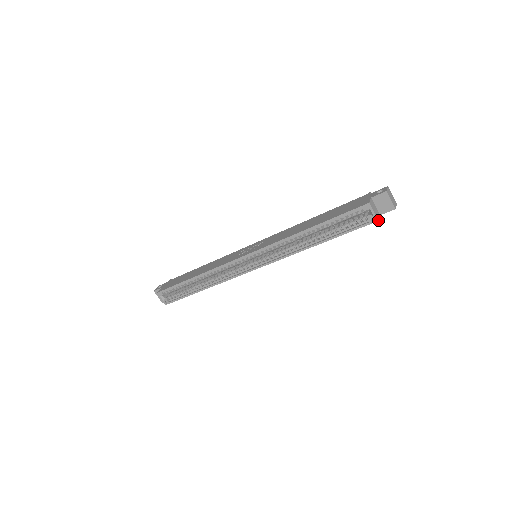
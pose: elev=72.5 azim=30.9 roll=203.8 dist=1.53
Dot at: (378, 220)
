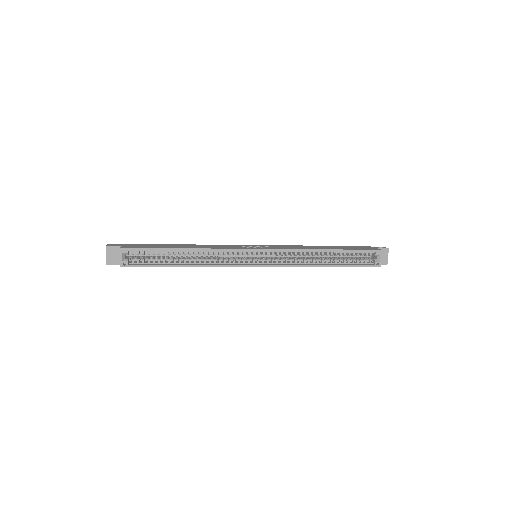
Dot at: occluded
